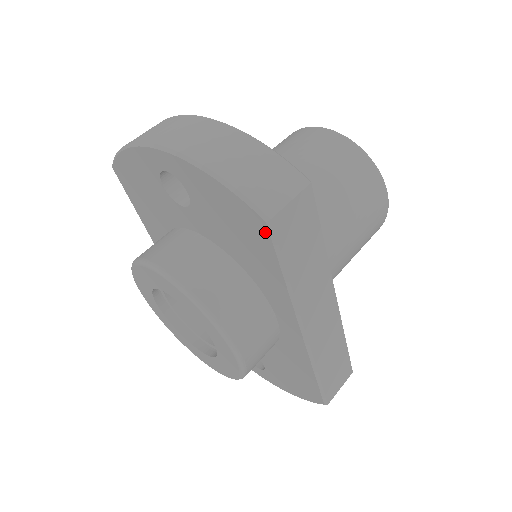
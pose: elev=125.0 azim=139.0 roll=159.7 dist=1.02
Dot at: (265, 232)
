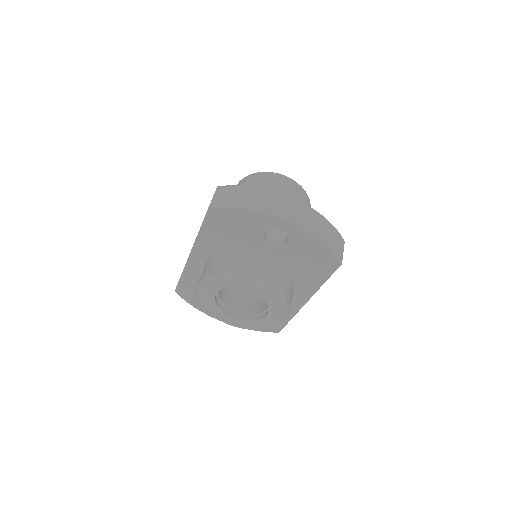
Dot at: (334, 268)
